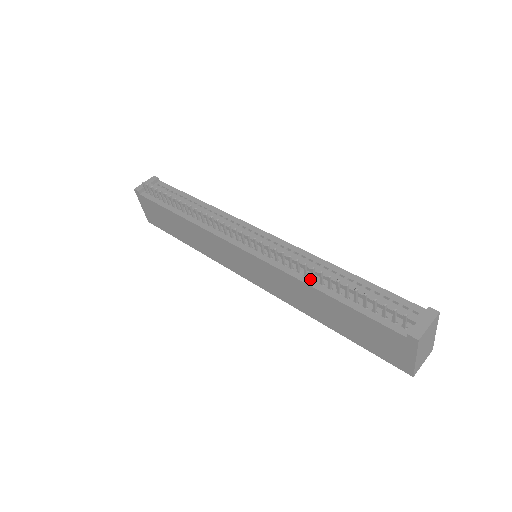
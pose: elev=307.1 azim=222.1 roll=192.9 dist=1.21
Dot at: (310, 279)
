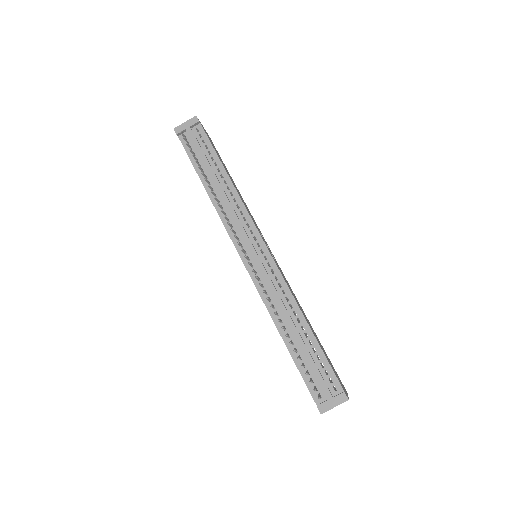
Dot at: occluded
